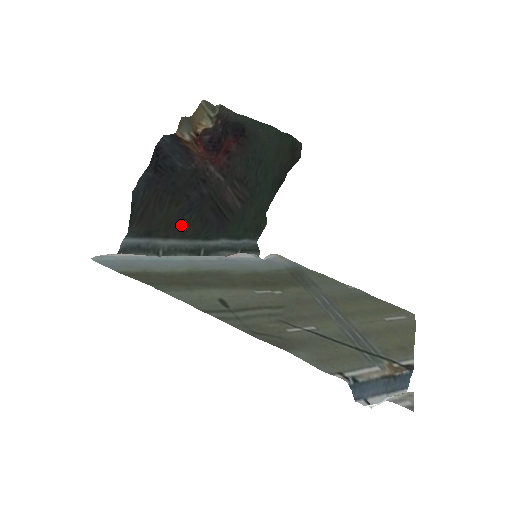
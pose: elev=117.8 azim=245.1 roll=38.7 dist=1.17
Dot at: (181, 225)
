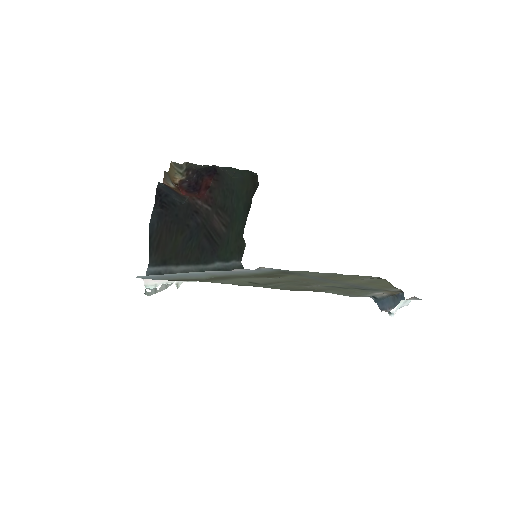
Dot at: (186, 253)
